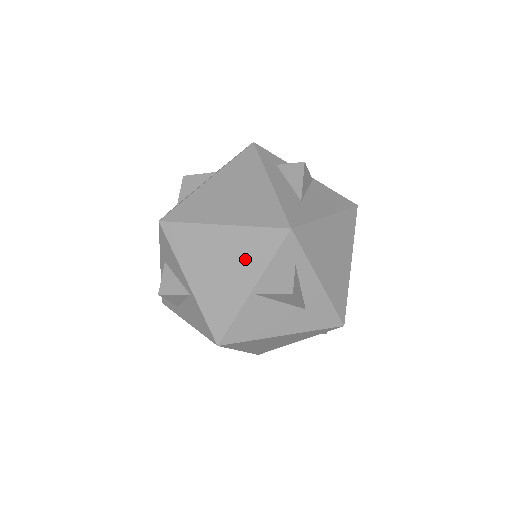
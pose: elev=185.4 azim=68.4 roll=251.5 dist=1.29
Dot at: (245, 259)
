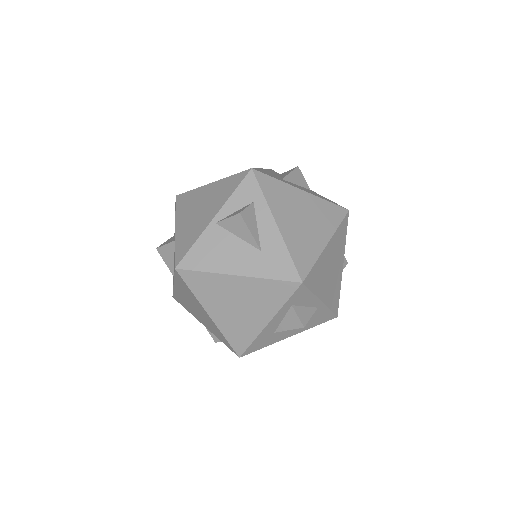
Dot at: (216, 199)
